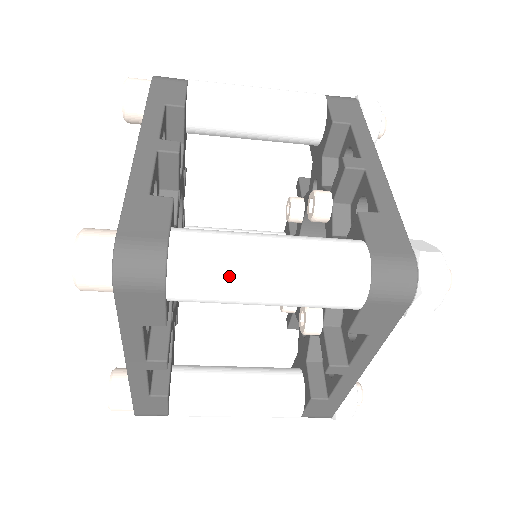
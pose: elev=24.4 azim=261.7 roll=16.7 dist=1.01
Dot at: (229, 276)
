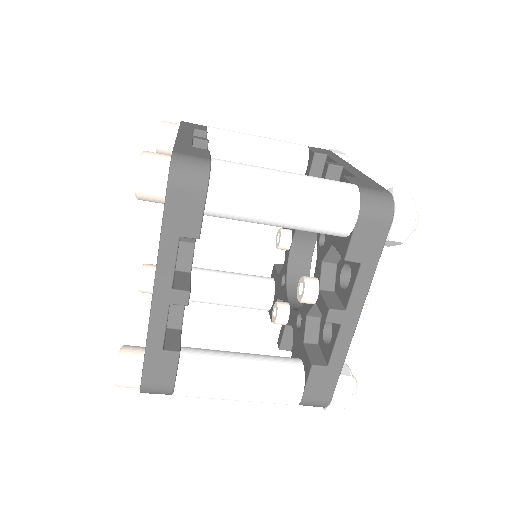
Dot at: (256, 183)
